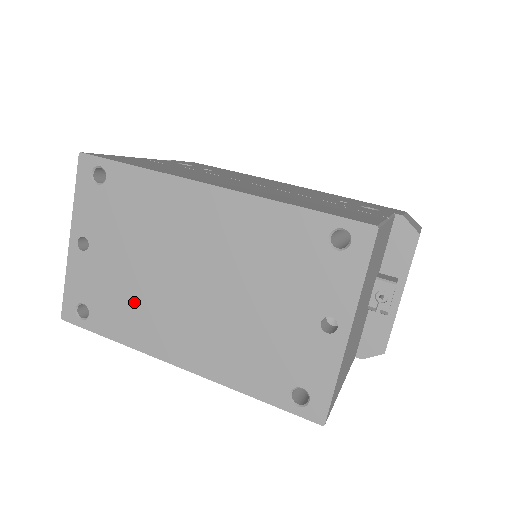
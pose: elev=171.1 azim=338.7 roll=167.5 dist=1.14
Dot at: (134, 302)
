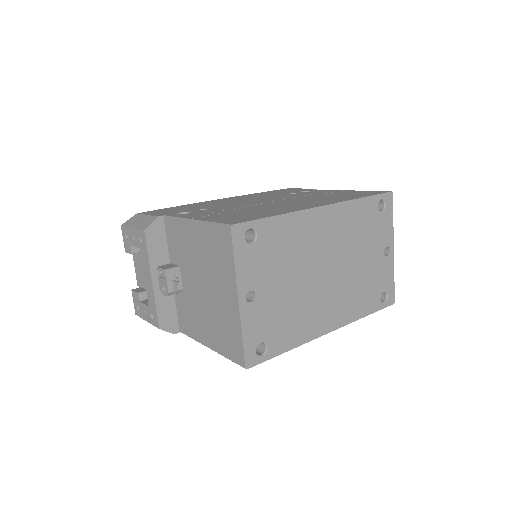
Dot at: (296, 312)
